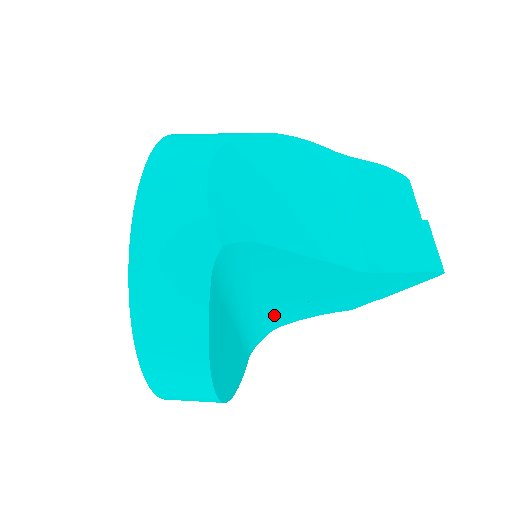
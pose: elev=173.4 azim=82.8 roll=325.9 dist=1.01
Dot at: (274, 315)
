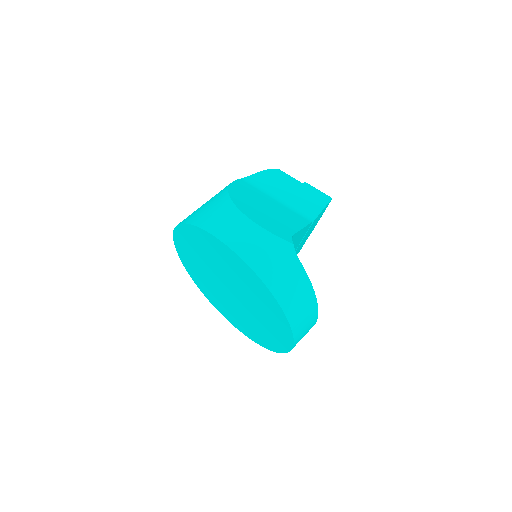
Dot at: occluded
